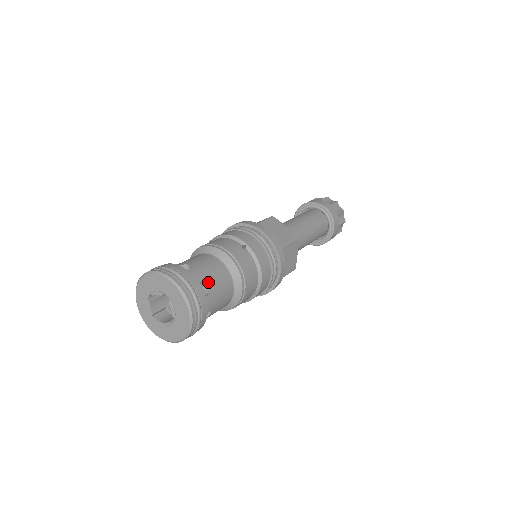
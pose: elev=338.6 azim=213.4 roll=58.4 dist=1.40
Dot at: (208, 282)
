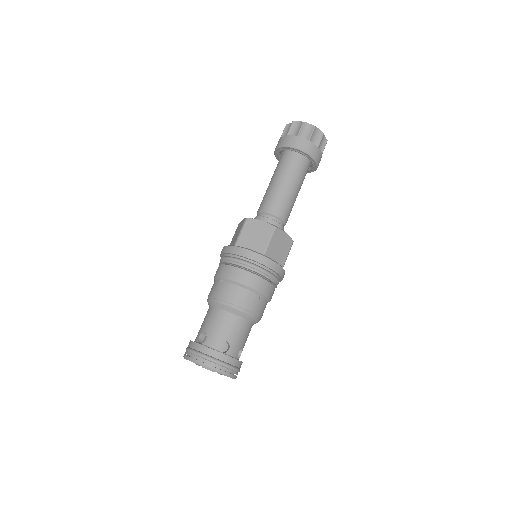
Dot at: (242, 348)
